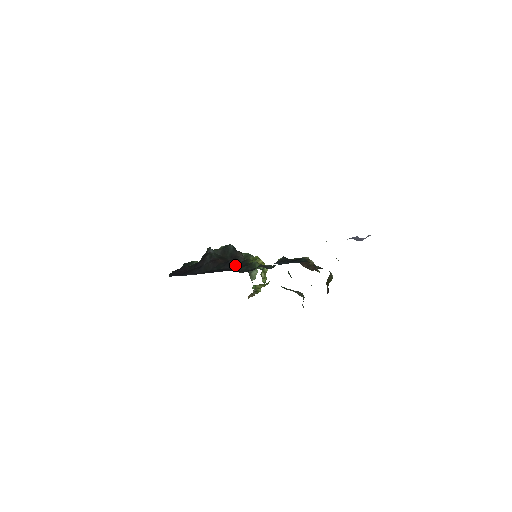
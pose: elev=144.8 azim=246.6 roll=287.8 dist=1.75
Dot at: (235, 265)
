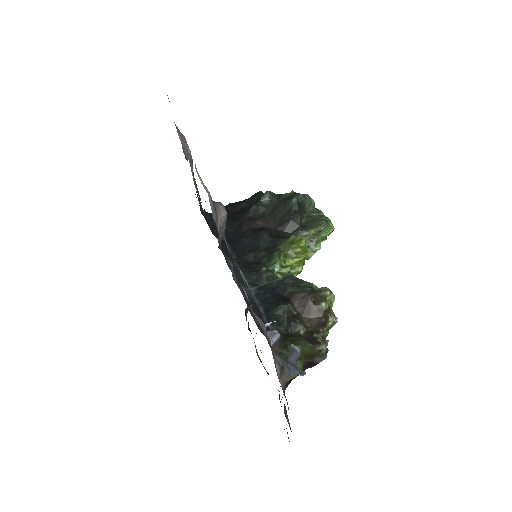
Dot at: (259, 242)
